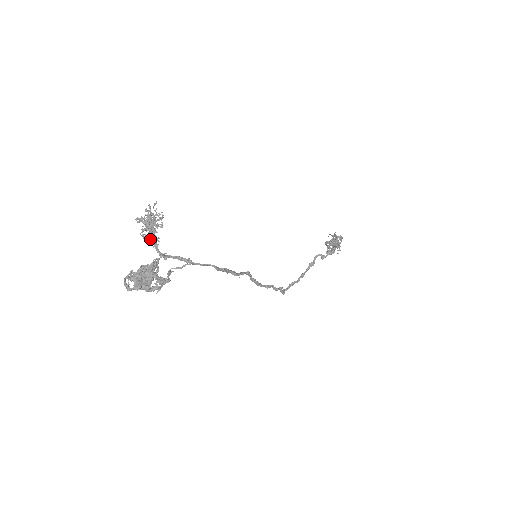
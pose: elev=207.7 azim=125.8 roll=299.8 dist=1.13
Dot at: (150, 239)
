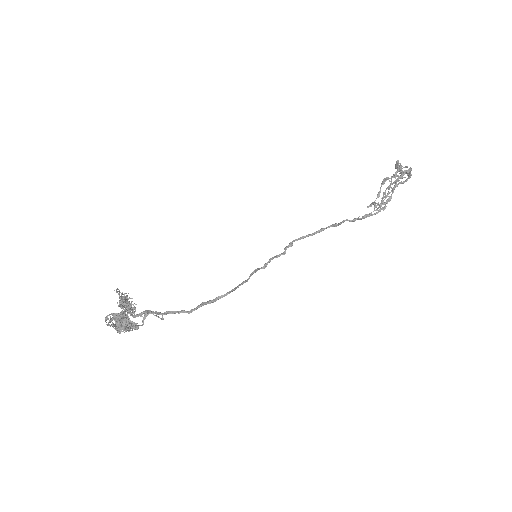
Dot at: occluded
